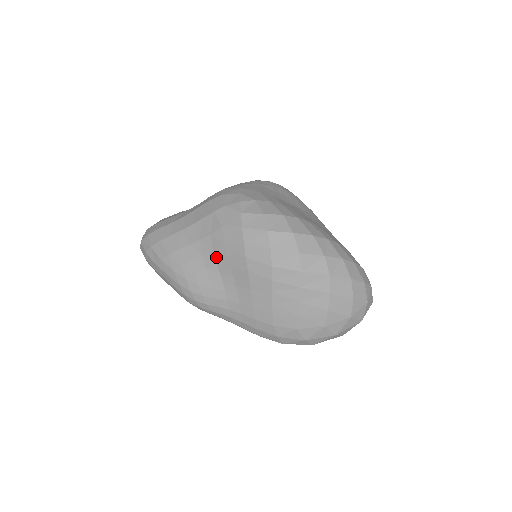
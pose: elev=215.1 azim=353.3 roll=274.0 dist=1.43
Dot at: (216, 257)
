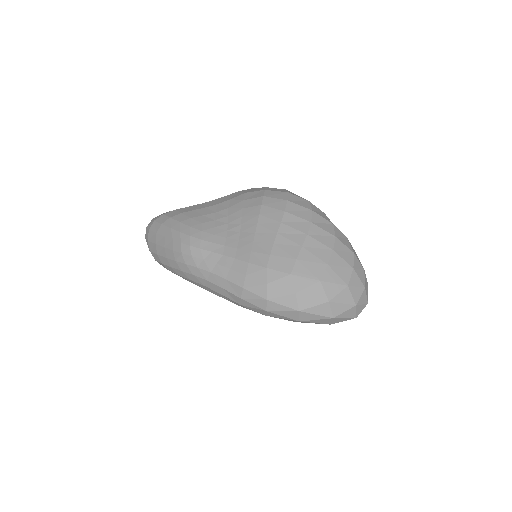
Dot at: (230, 212)
